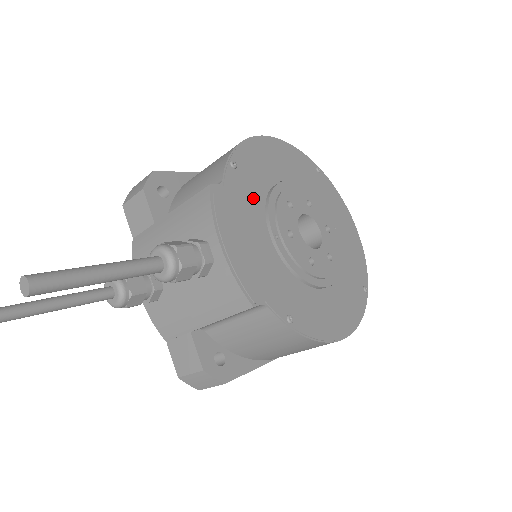
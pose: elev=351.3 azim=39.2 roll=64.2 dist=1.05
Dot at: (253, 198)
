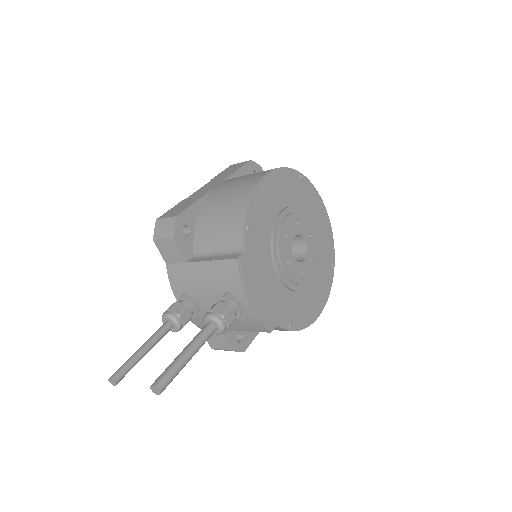
Dot at: (263, 247)
